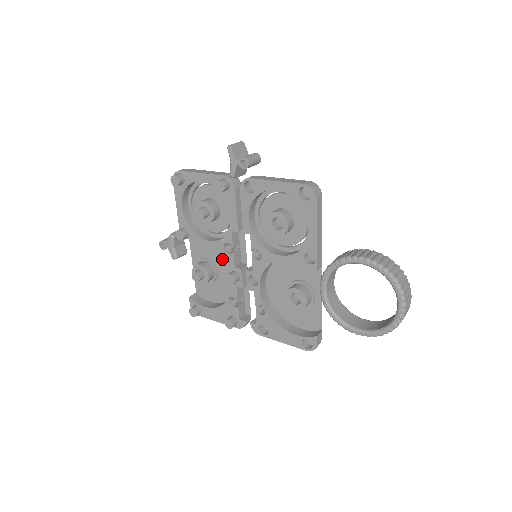
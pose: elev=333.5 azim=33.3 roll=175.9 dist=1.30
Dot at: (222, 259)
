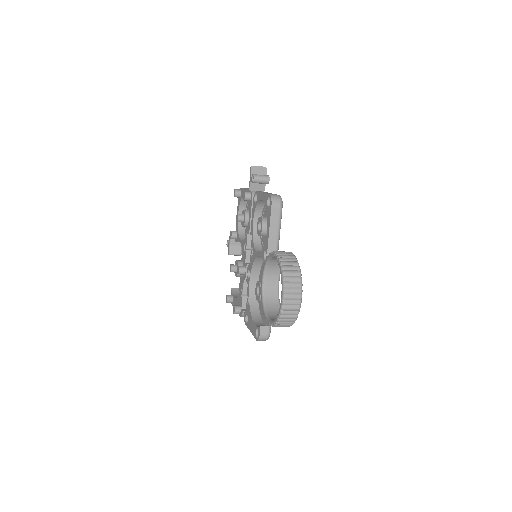
Dot at: occluded
